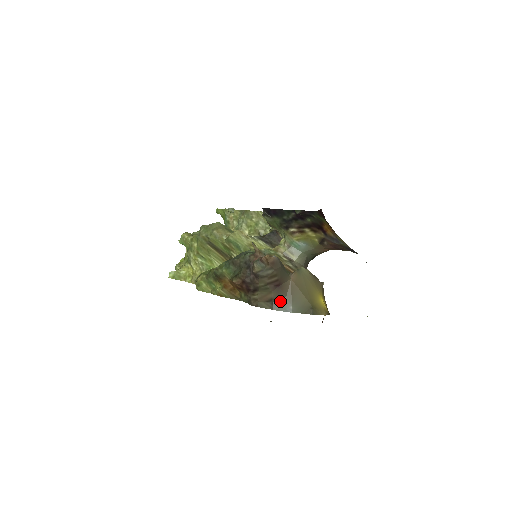
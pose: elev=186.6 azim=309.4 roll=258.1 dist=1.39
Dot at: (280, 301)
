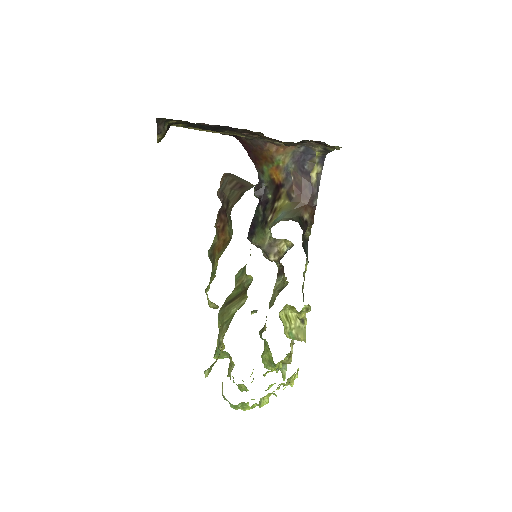
Dot at: occluded
